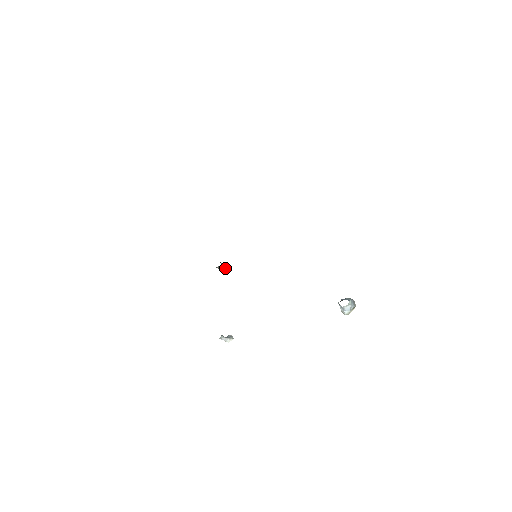
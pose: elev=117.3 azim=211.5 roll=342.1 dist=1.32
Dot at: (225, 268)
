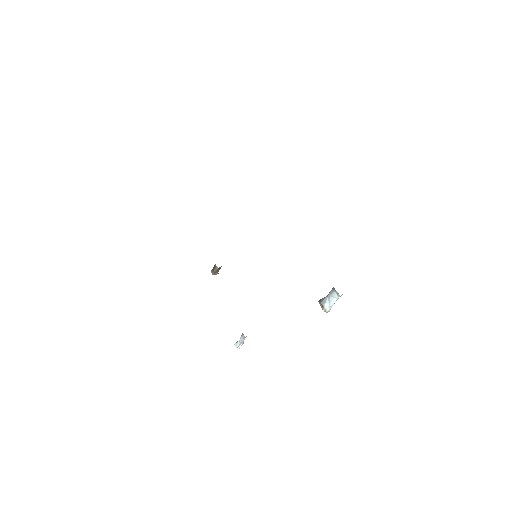
Dot at: (218, 273)
